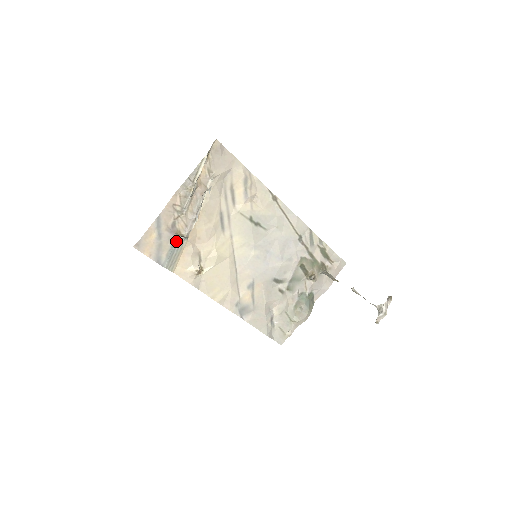
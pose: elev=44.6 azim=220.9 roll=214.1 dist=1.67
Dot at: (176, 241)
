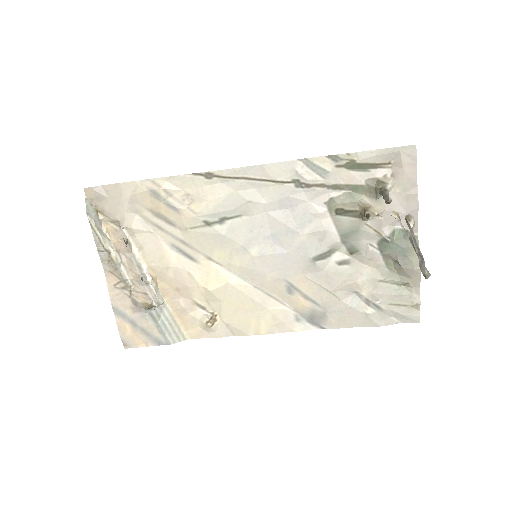
Dot at: (153, 314)
